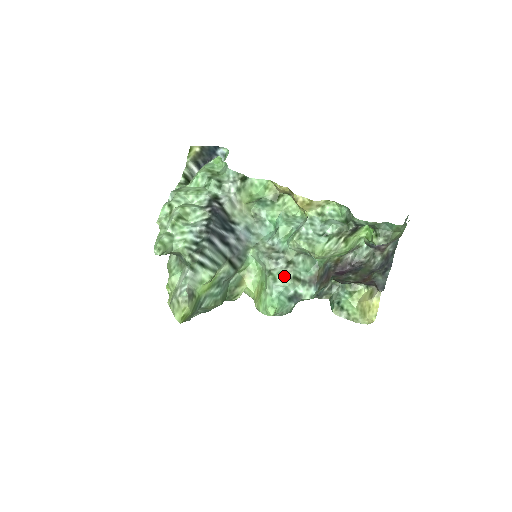
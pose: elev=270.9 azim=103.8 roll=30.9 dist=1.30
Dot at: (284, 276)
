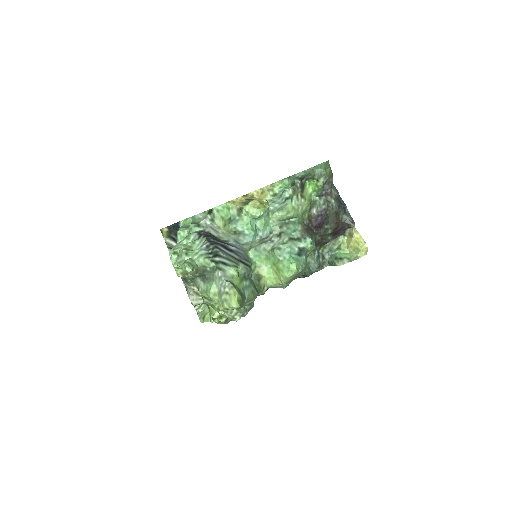
Dot at: (283, 242)
